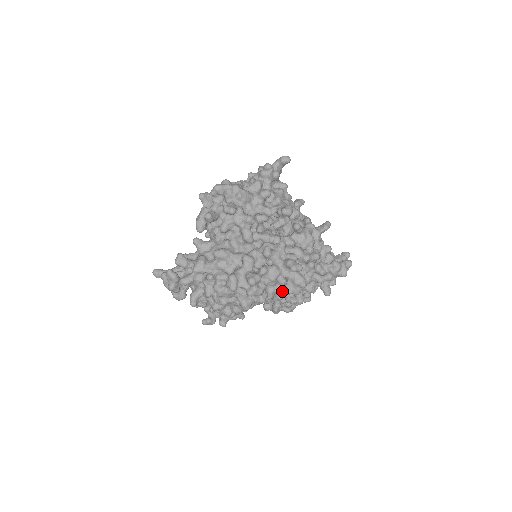
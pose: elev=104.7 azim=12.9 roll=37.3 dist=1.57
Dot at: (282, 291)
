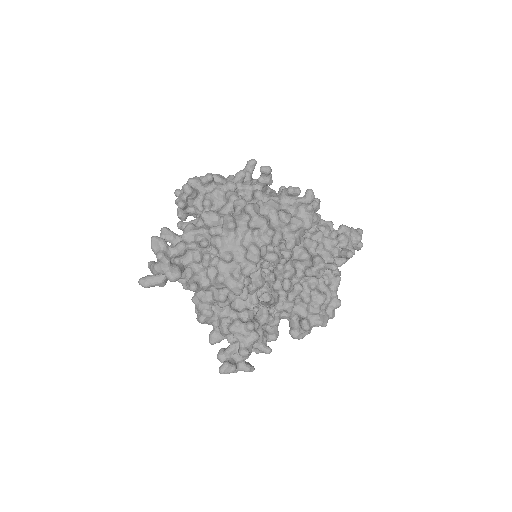
Dot at: (290, 224)
